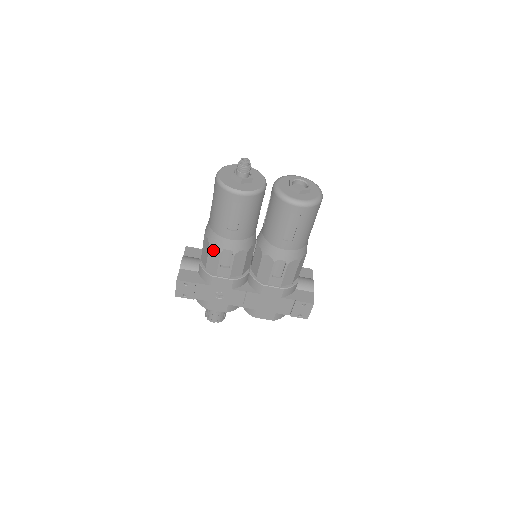
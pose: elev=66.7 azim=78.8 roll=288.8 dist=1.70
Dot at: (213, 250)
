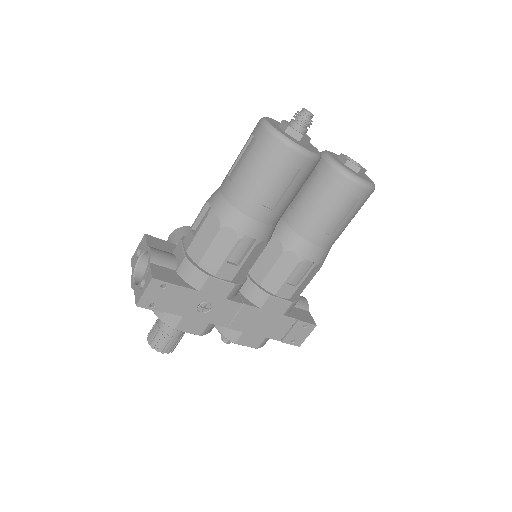
Dot at: (225, 235)
